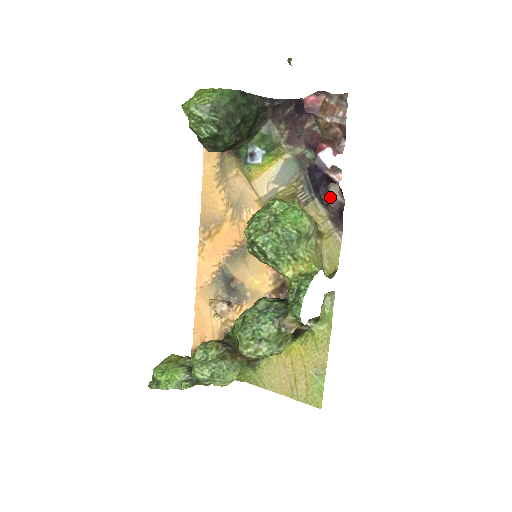
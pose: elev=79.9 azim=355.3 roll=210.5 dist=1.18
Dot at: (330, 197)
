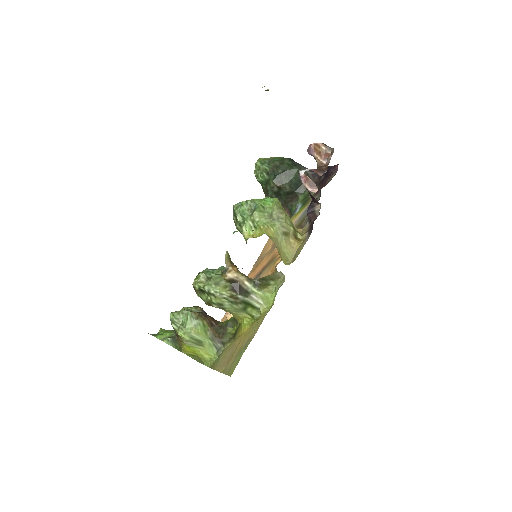
Dot at: (313, 214)
